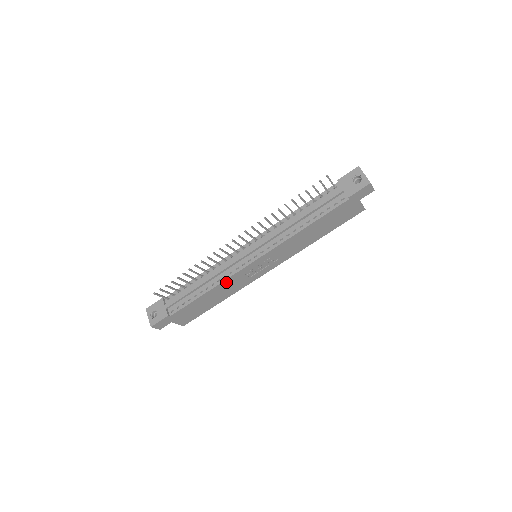
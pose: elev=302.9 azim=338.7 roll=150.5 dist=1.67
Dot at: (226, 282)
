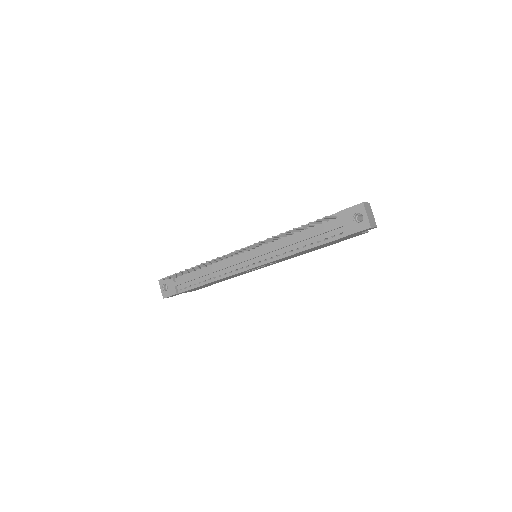
Dot at: (227, 277)
